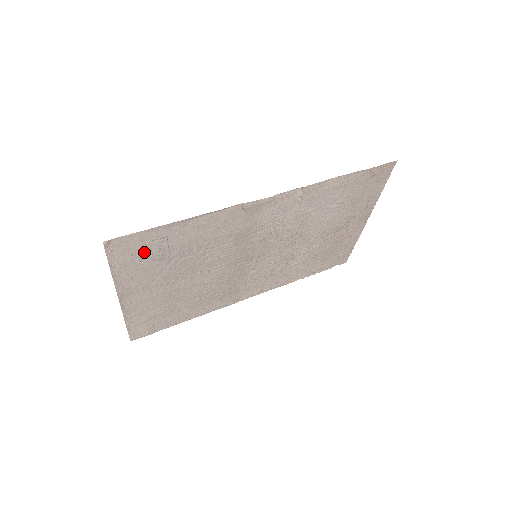
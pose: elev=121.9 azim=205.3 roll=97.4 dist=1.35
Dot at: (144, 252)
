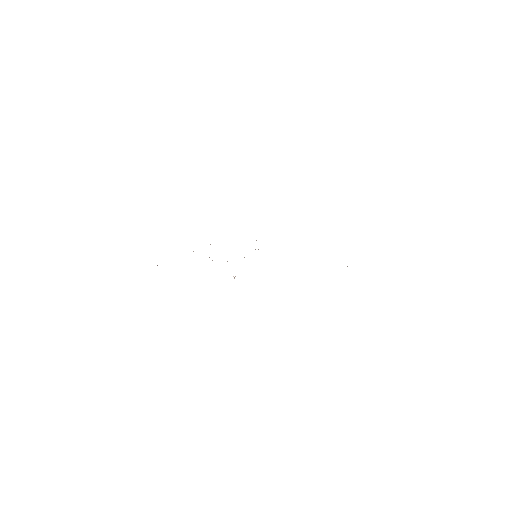
Dot at: occluded
